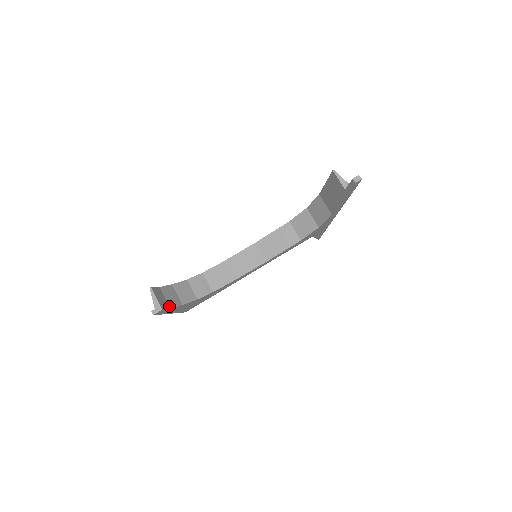
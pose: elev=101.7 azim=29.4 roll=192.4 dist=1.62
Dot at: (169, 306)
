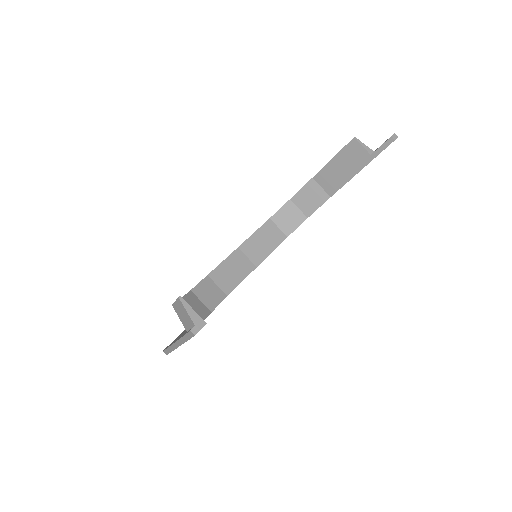
Dot at: occluded
